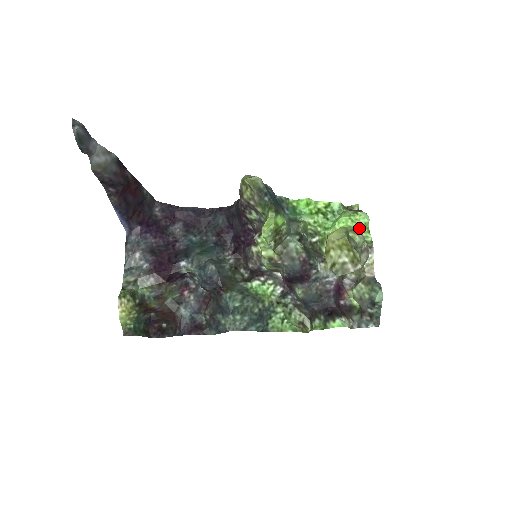
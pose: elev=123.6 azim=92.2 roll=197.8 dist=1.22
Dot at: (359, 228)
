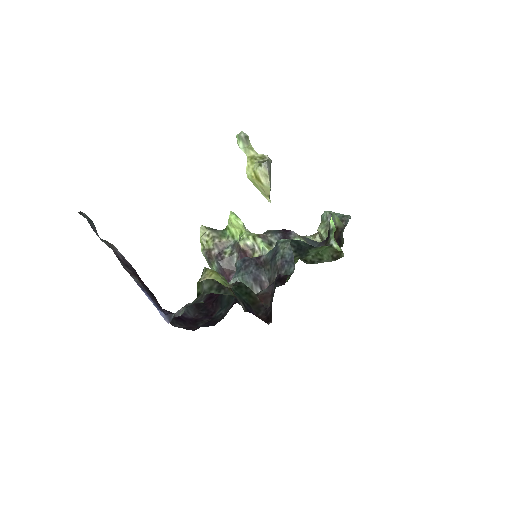
Dot at: occluded
